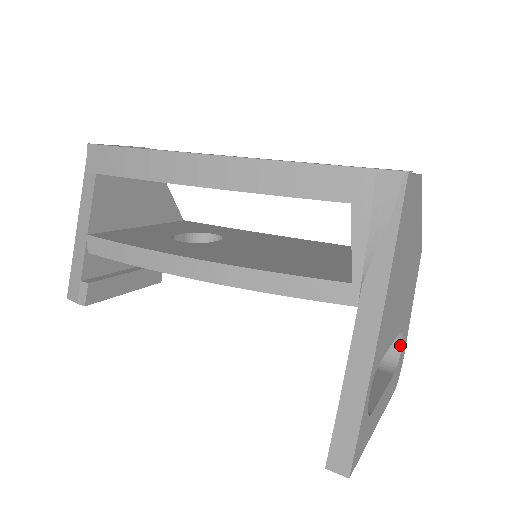
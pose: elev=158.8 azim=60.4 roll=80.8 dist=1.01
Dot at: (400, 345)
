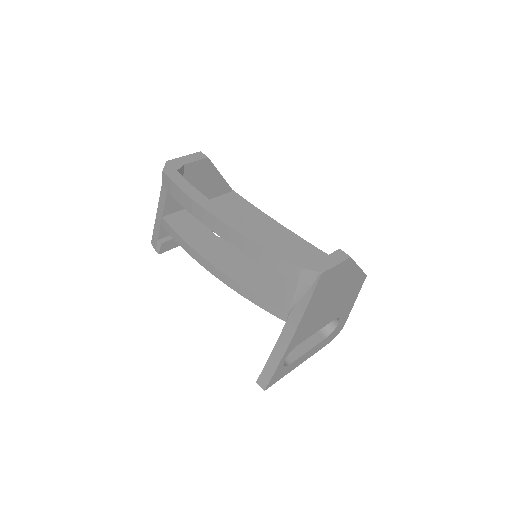
Dot at: (337, 322)
